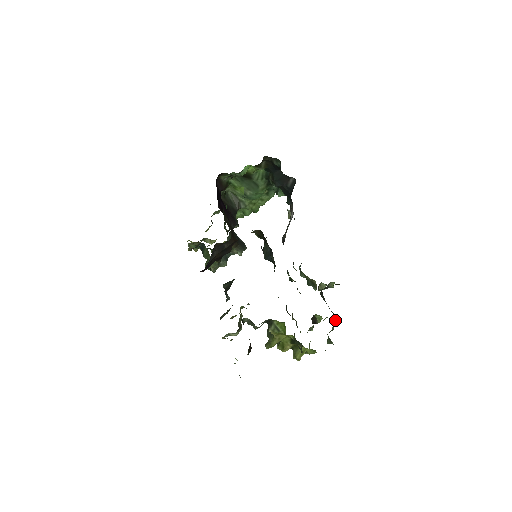
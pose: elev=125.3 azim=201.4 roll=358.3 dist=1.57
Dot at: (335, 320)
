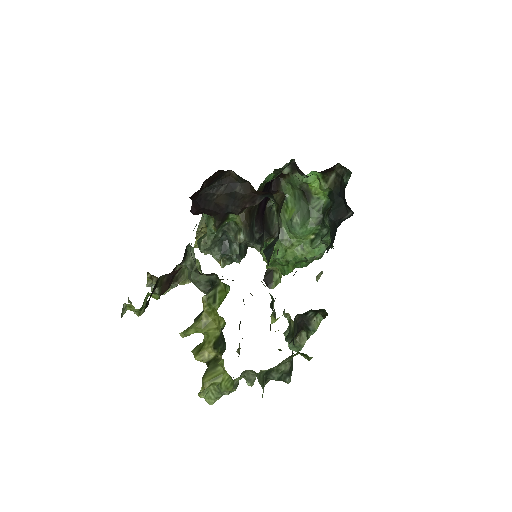
Dot at: occluded
